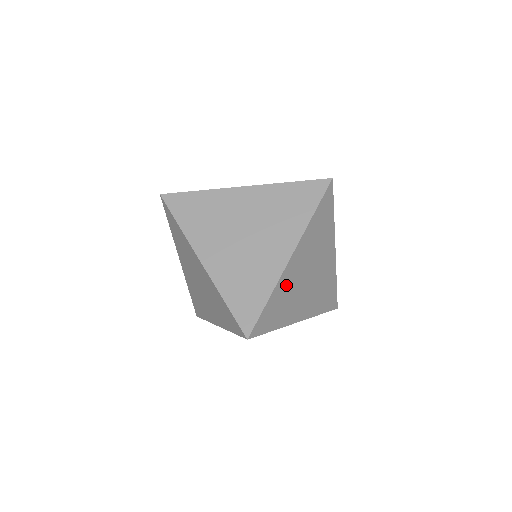
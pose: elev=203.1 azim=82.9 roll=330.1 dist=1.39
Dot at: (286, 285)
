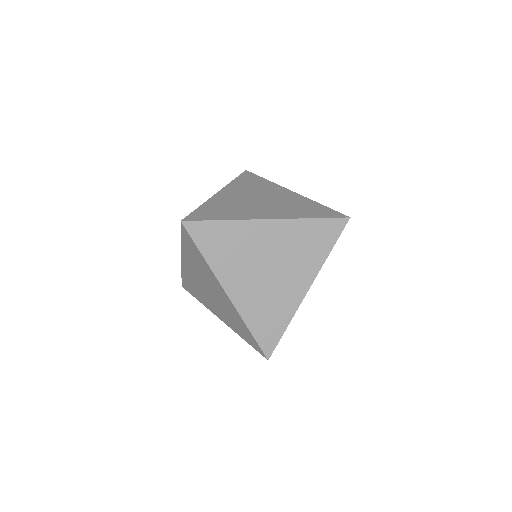
Dot at: occluded
